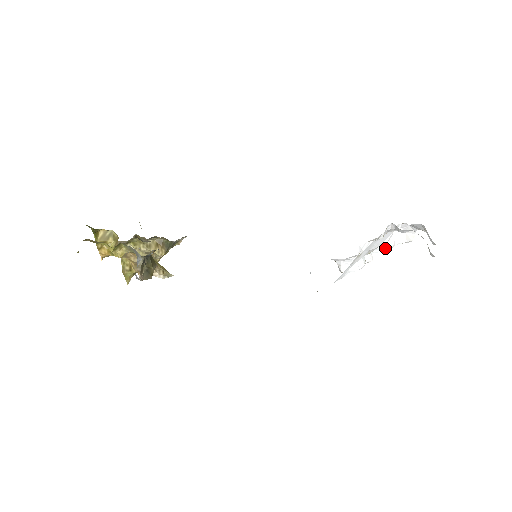
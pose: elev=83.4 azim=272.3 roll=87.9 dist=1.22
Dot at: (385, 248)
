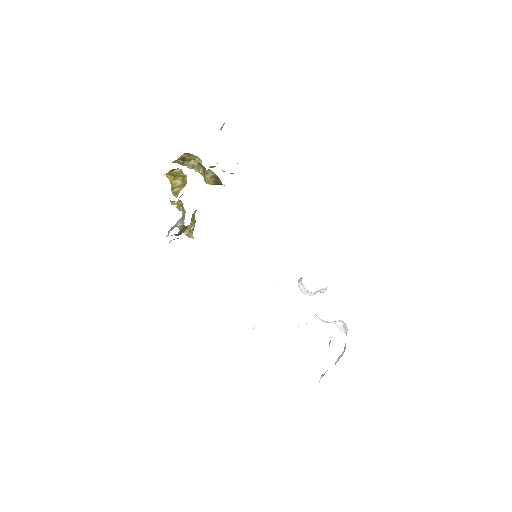
Dot at: (323, 321)
